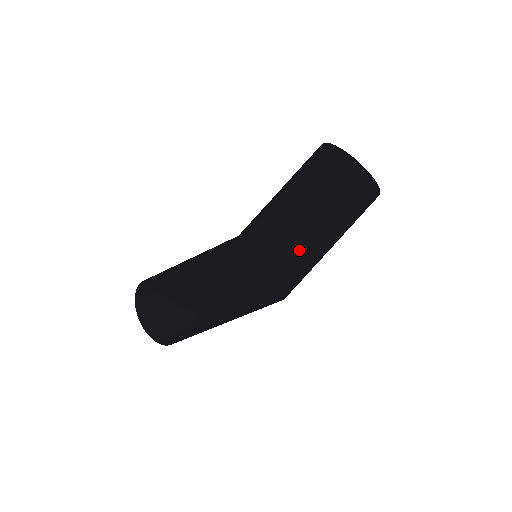
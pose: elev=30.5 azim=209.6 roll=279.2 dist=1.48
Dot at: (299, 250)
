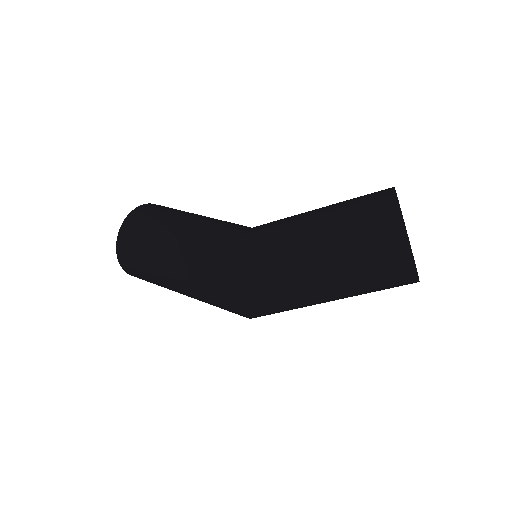
Dot at: (289, 294)
